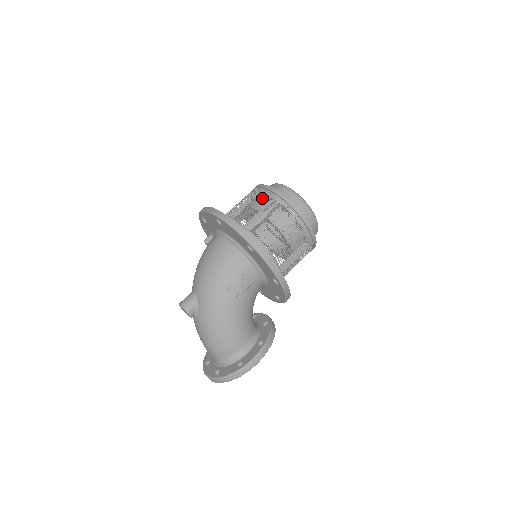
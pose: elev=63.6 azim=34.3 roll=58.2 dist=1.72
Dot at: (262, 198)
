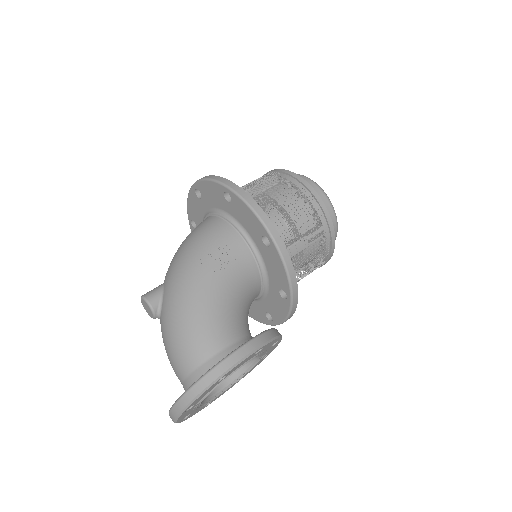
Dot at: occluded
